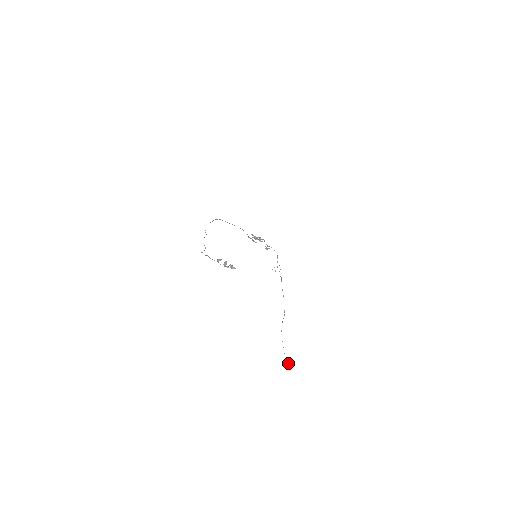
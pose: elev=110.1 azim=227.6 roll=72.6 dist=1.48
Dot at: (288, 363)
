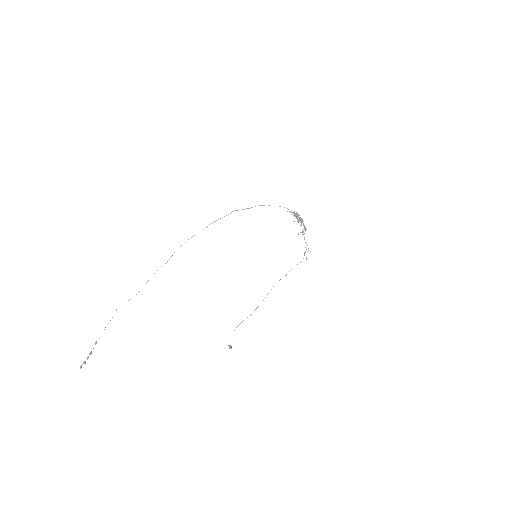
Dot at: (229, 348)
